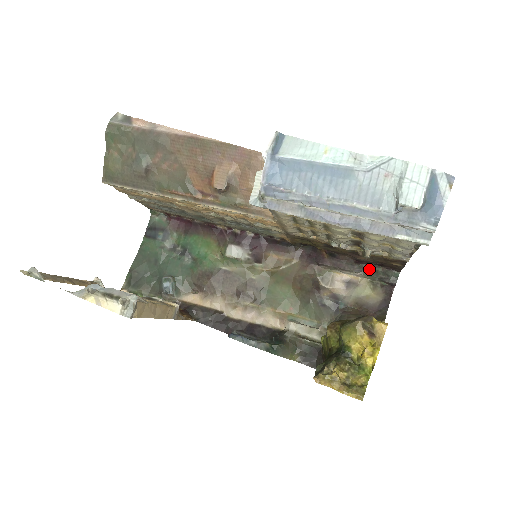
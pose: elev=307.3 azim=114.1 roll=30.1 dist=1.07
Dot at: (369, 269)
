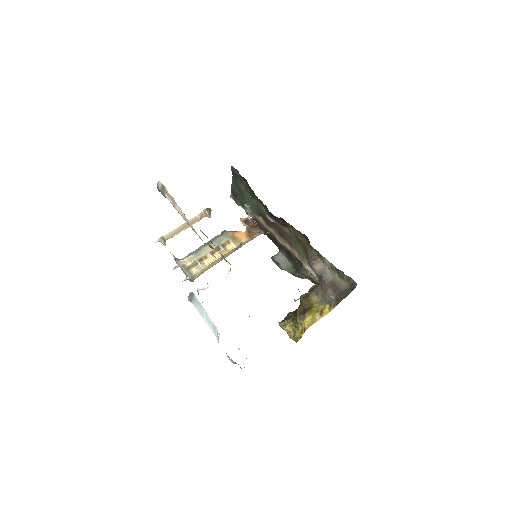
Dot at: (339, 272)
